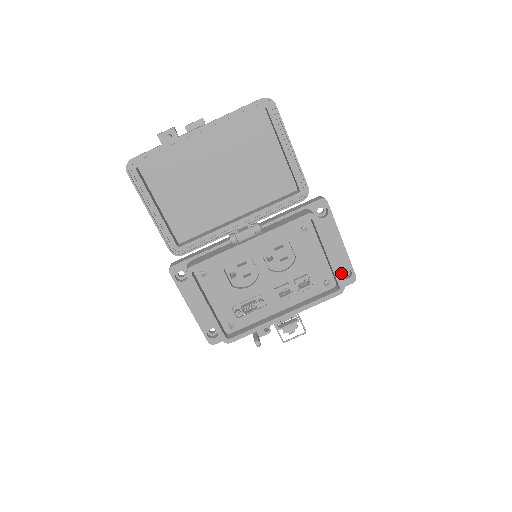
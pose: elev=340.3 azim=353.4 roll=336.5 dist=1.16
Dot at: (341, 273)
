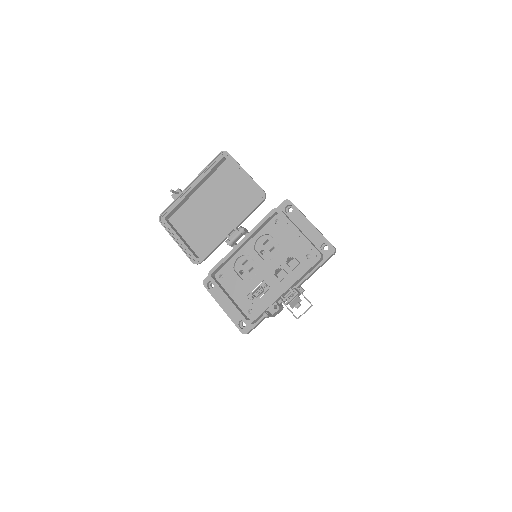
Dot at: (323, 250)
